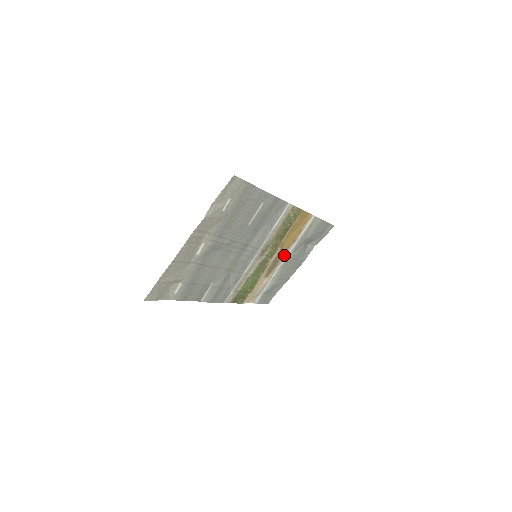
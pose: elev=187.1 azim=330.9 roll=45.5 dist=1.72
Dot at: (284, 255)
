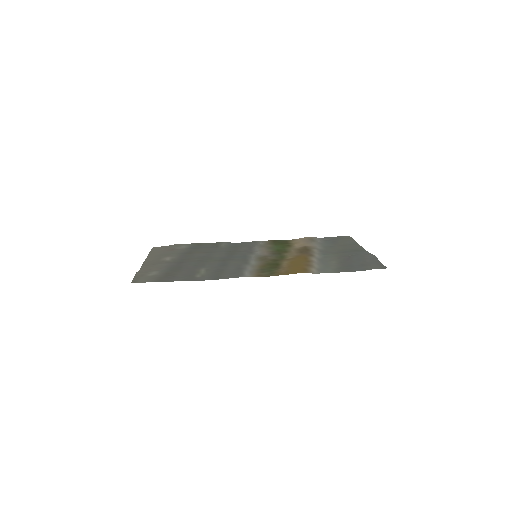
Dot at: (311, 254)
